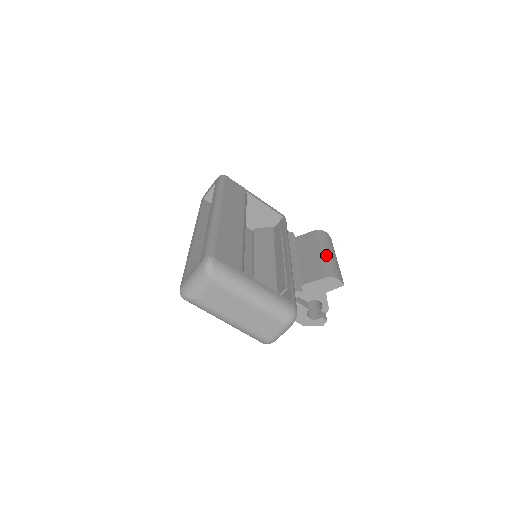
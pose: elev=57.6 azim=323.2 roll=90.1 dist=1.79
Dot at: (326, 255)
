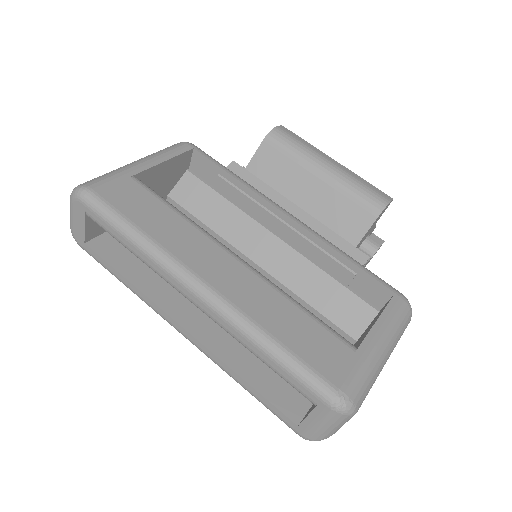
Dot at: (334, 175)
